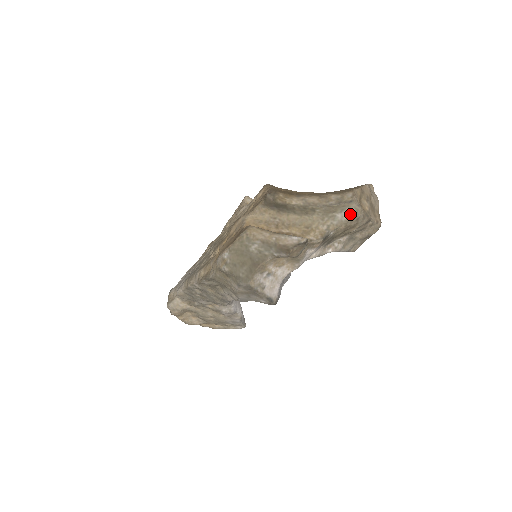
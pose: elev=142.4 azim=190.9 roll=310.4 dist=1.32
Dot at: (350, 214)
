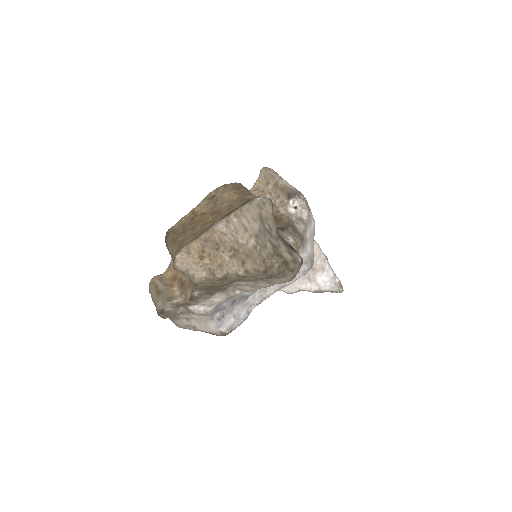
Dot at: occluded
